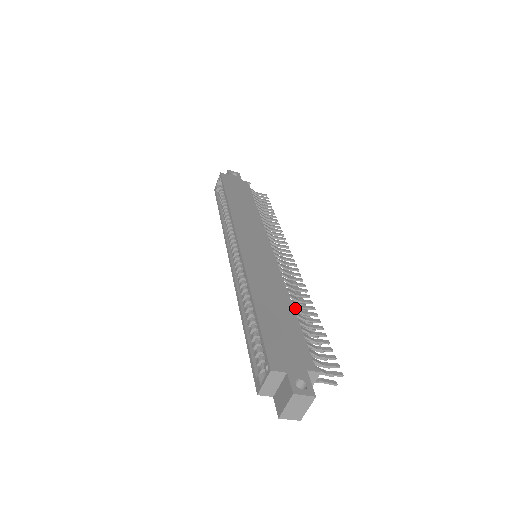
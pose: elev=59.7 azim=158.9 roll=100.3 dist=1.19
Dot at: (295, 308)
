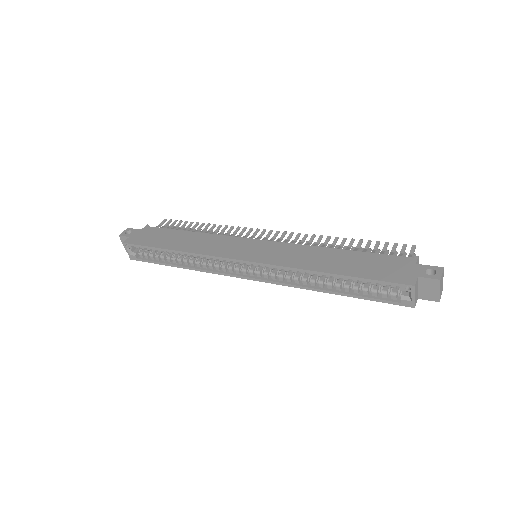
Dot at: occluded
